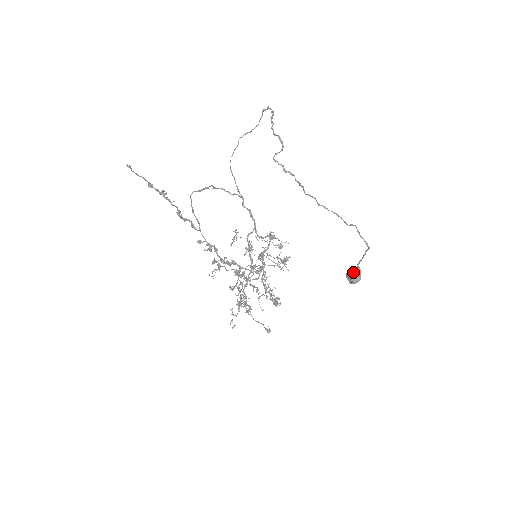
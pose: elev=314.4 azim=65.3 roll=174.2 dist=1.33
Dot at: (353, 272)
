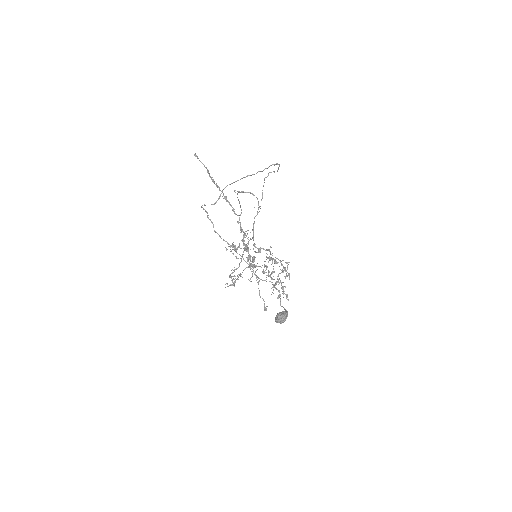
Dot at: (279, 314)
